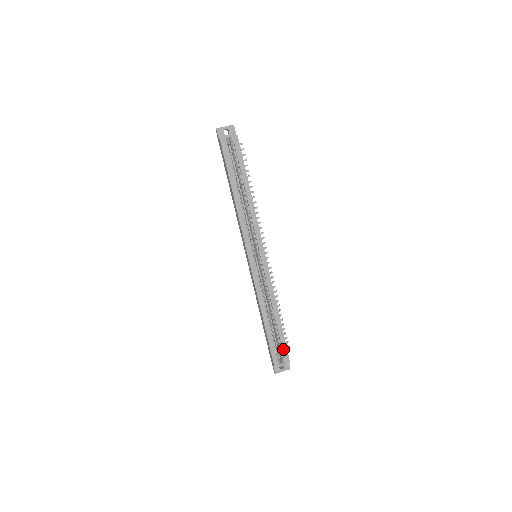
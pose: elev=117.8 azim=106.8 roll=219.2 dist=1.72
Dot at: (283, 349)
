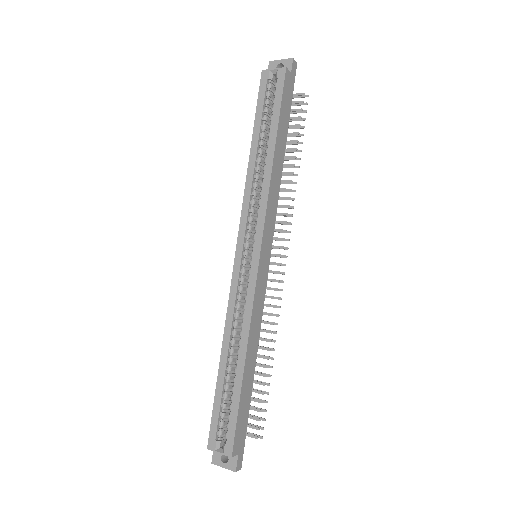
Dot at: (230, 424)
